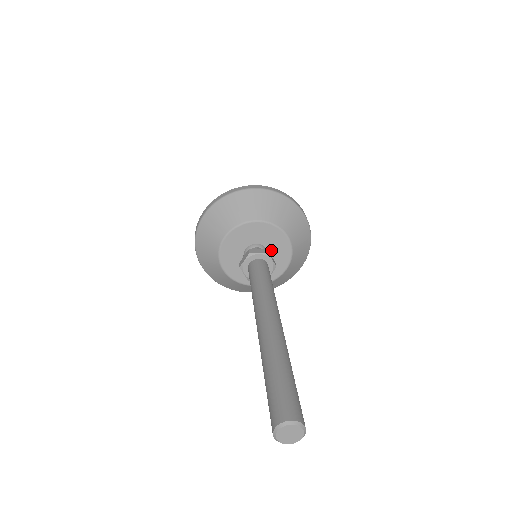
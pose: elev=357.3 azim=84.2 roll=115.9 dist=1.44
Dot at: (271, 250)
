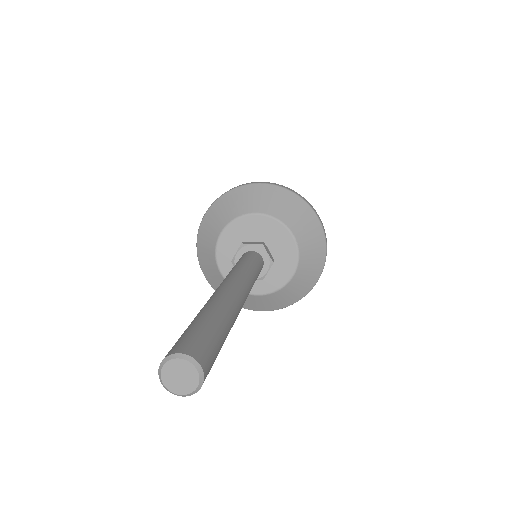
Dot at: (274, 250)
